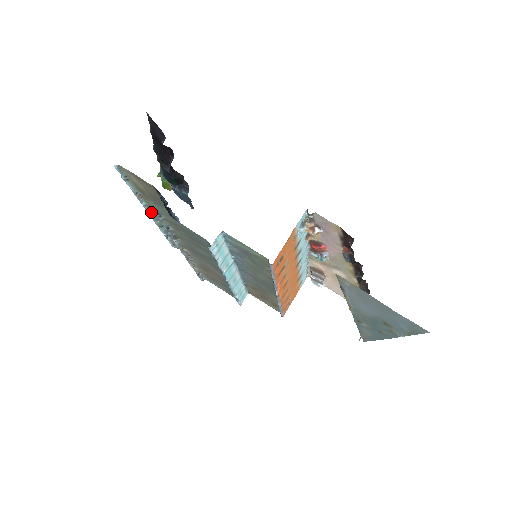
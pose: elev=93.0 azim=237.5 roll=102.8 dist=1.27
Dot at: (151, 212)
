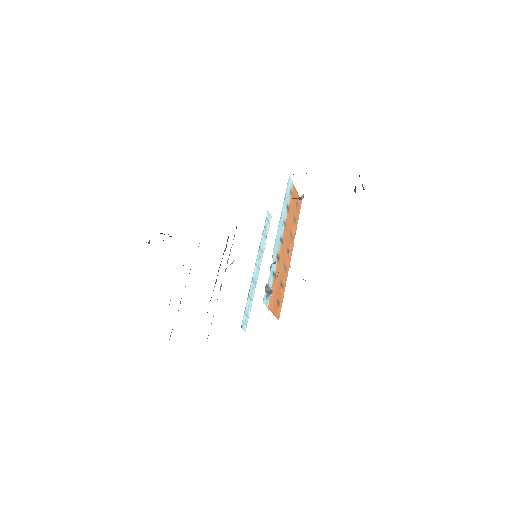
Dot at: occluded
